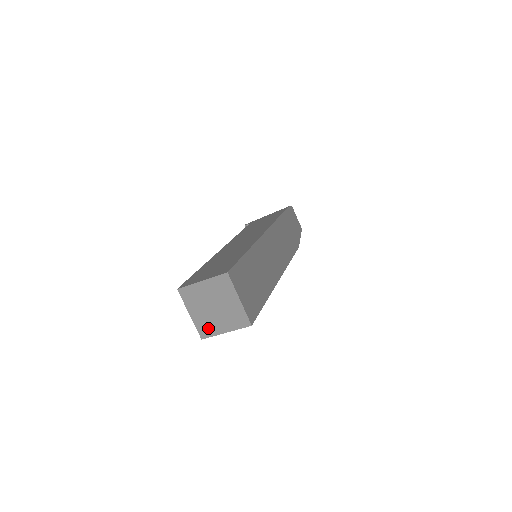
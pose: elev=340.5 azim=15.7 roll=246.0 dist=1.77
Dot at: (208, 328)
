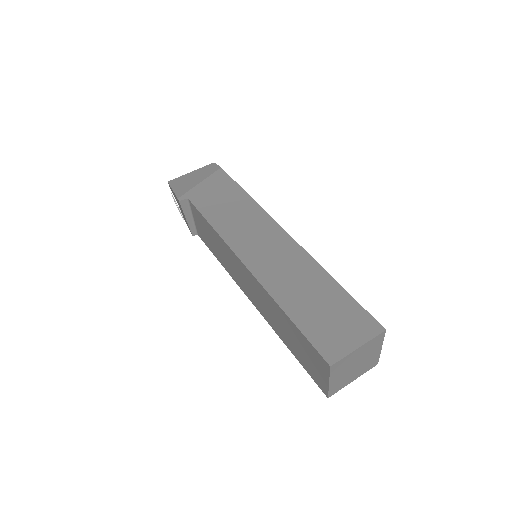
Dot at: (340, 385)
